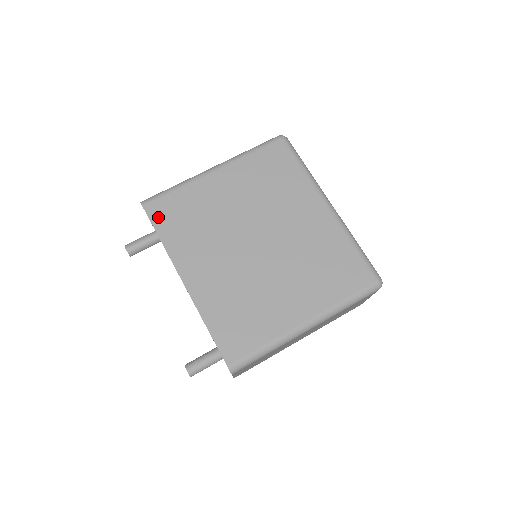
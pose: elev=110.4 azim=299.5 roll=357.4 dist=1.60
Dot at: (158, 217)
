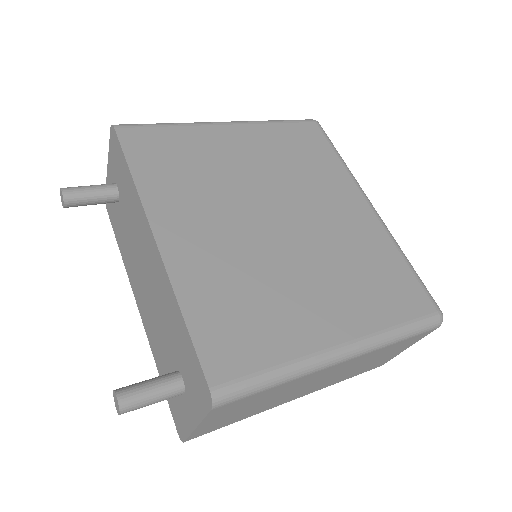
Dot at: (135, 147)
